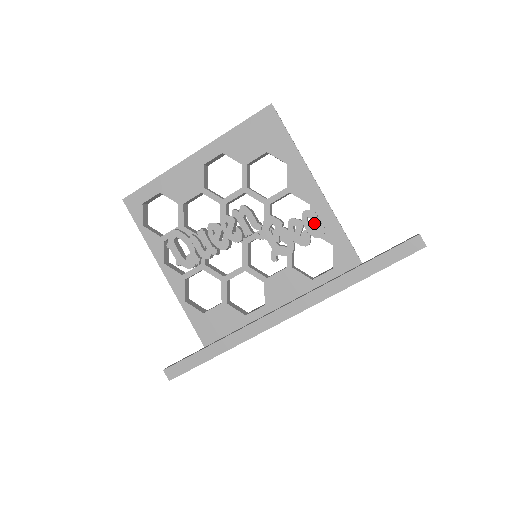
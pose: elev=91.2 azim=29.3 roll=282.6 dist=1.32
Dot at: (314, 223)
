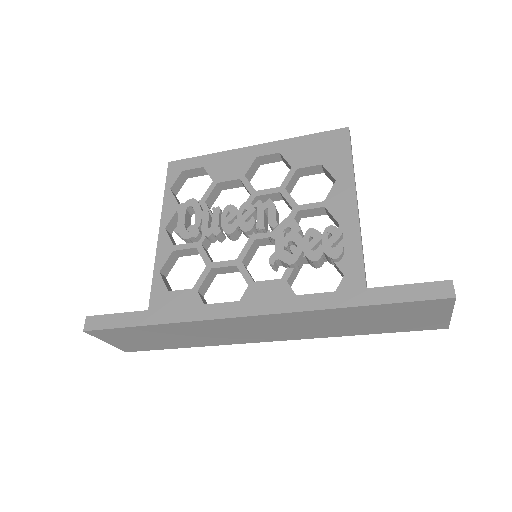
Dot at: (334, 241)
